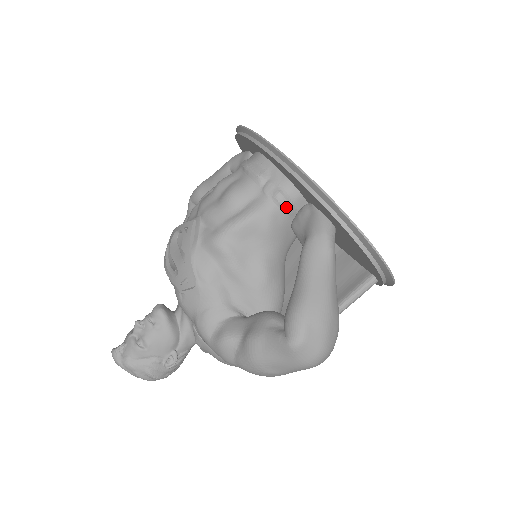
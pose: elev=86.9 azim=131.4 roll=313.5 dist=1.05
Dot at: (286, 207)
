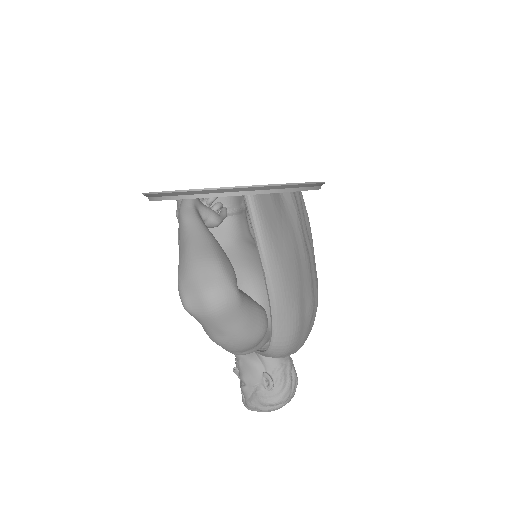
Dot at: occluded
